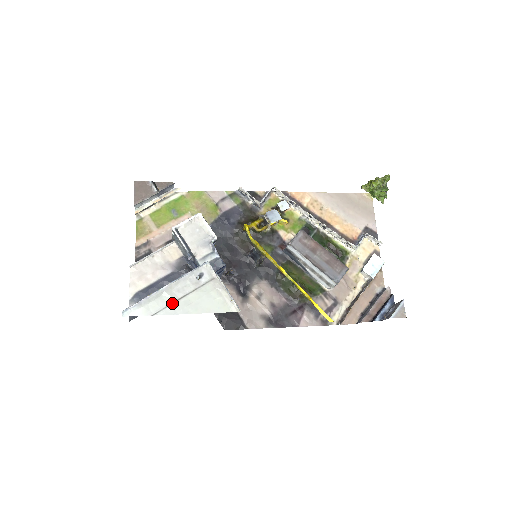
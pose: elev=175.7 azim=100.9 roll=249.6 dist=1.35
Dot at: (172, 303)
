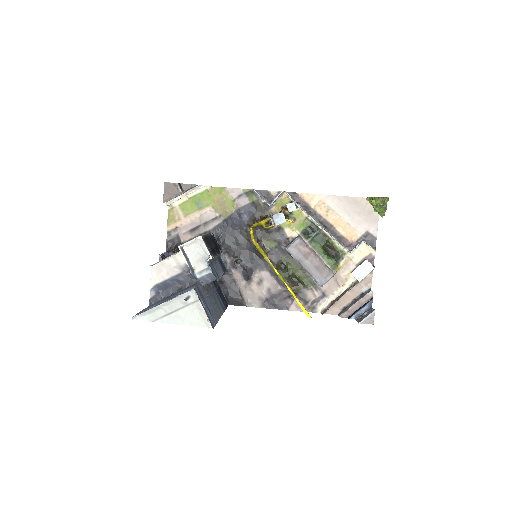
Dot at: (167, 315)
